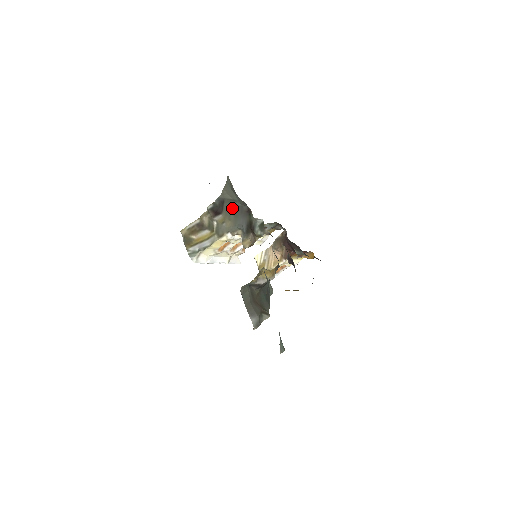
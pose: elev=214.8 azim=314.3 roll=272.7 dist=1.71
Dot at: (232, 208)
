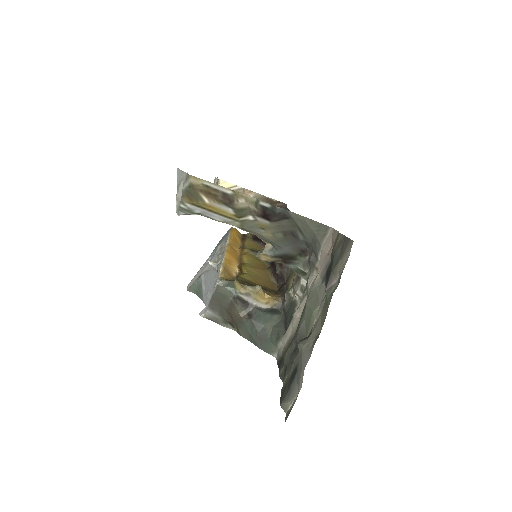
Dot at: (289, 232)
